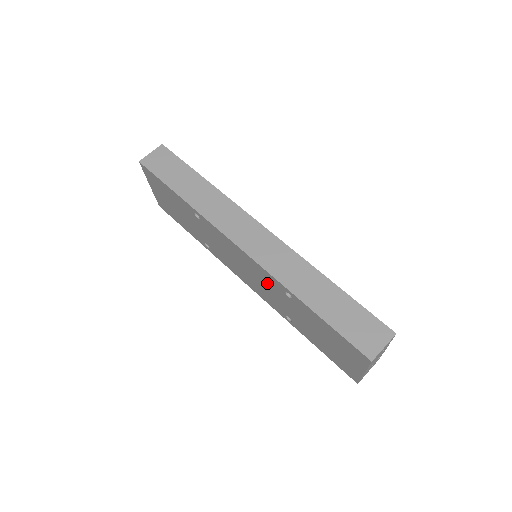
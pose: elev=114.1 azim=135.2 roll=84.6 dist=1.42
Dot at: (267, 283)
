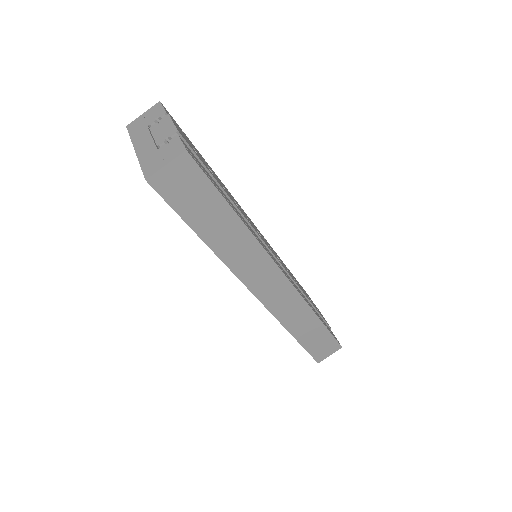
Dot at: occluded
